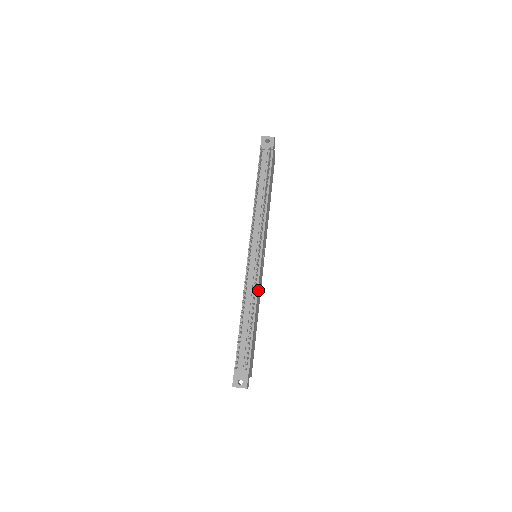
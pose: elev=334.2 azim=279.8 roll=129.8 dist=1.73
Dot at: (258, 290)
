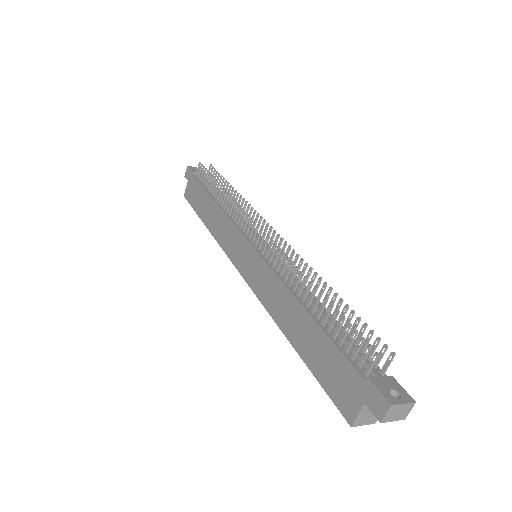
Dot at: occluded
